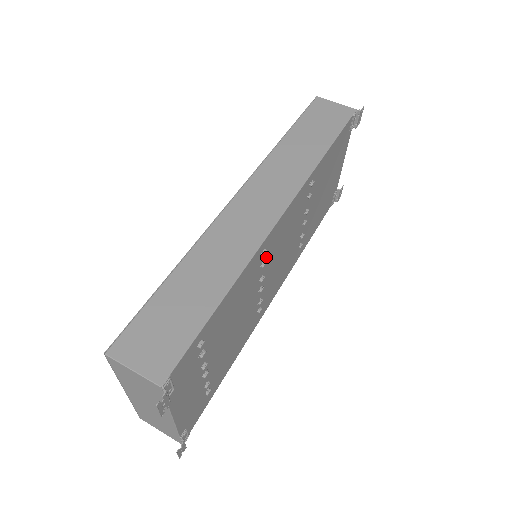
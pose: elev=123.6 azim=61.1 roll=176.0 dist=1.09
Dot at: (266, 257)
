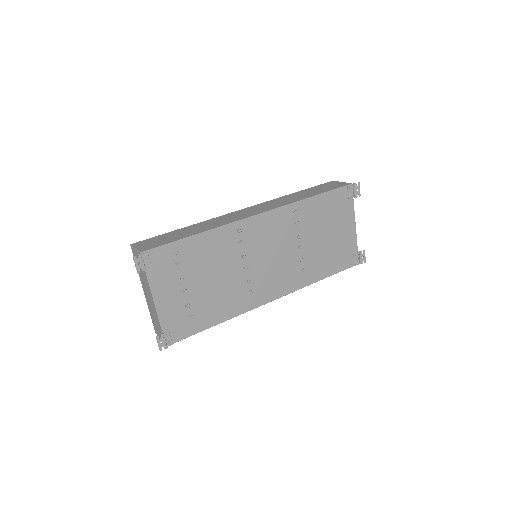
Dot at: (245, 240)
